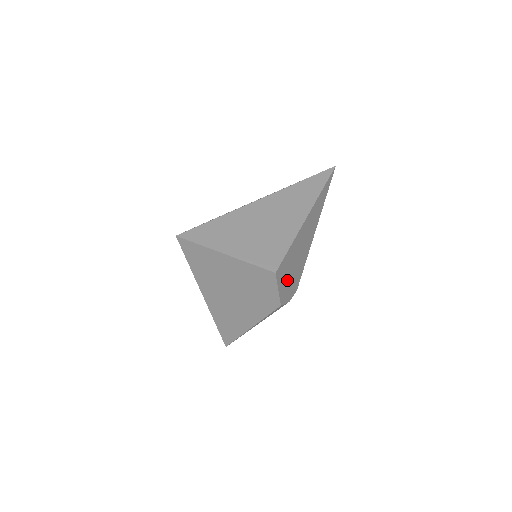
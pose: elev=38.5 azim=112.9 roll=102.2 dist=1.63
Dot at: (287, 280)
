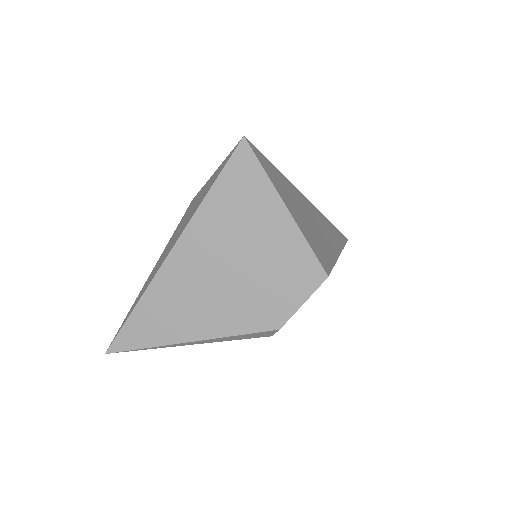
Dot at: occluded
